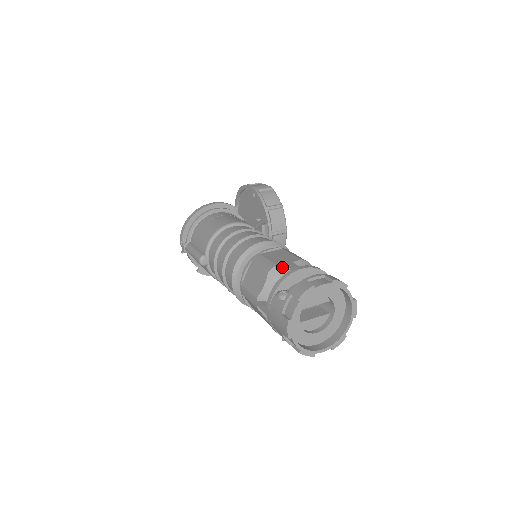
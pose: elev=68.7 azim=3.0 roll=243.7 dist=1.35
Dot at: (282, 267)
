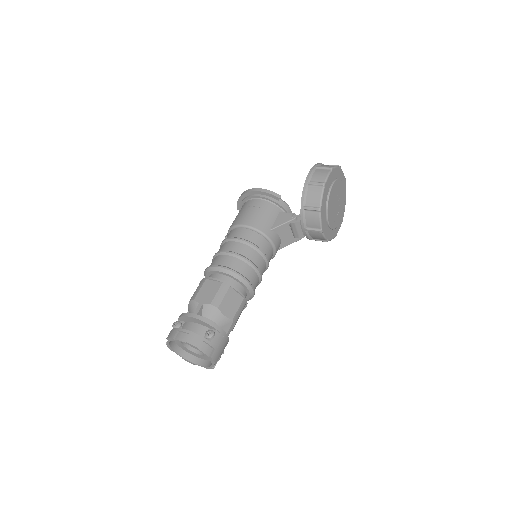
Dot at: (195, 303)
